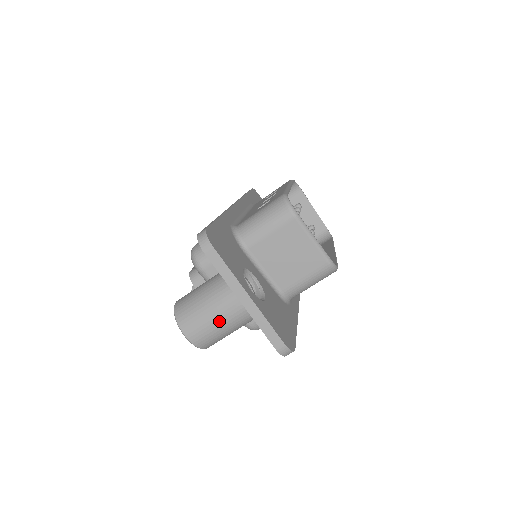
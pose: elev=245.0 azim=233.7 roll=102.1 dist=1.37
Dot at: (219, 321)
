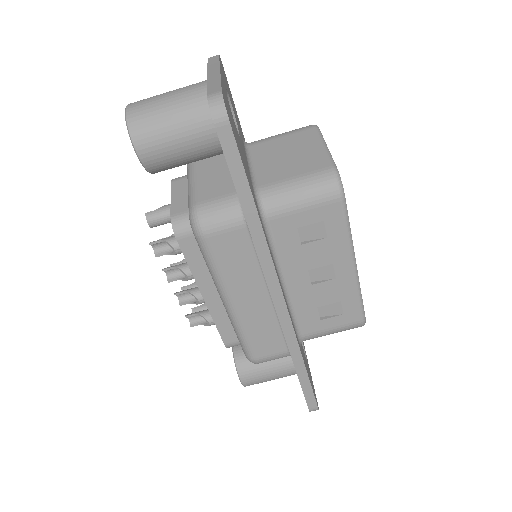
Dot at: (172, 95)
